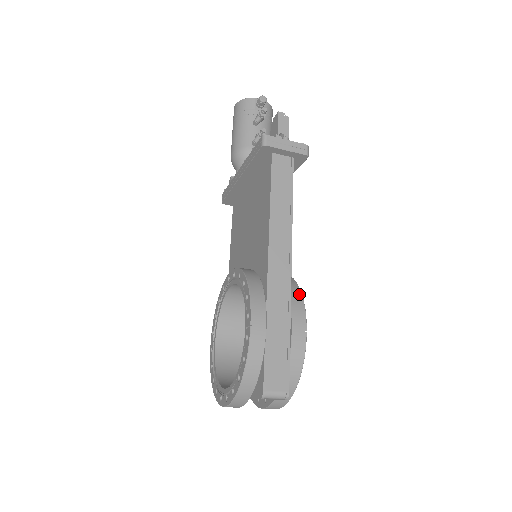
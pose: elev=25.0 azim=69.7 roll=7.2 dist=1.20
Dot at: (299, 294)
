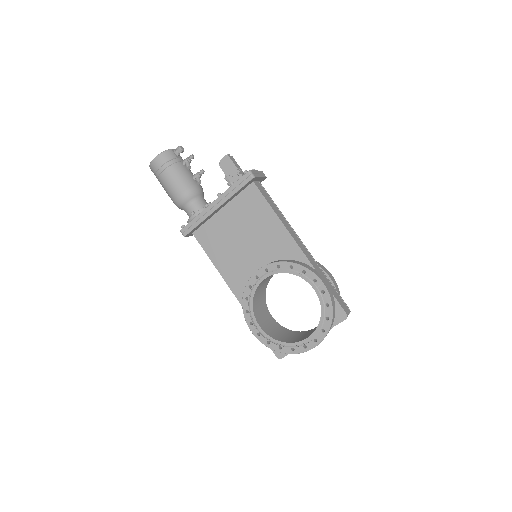
Dot at: occluded
